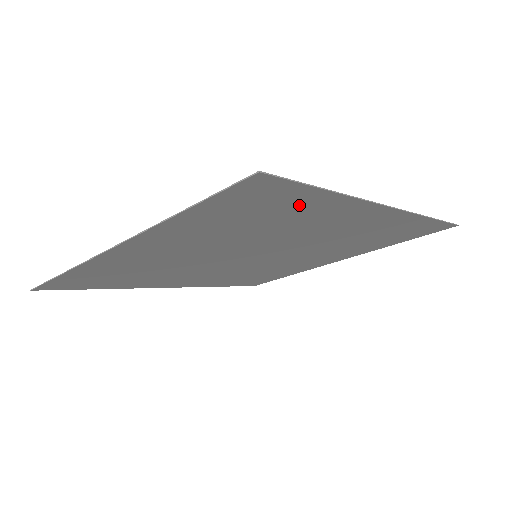
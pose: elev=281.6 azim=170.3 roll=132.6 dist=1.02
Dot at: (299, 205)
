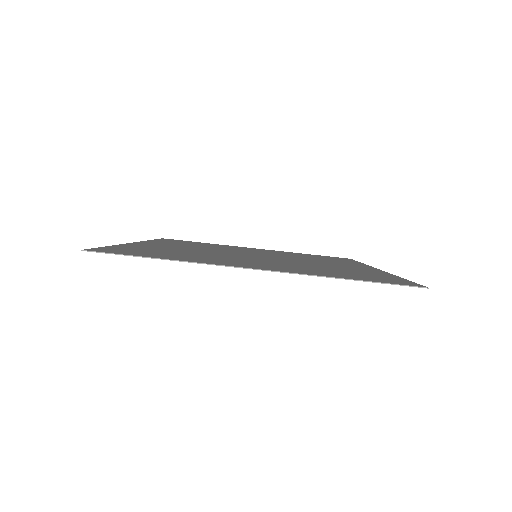
Dot at: (375, 275)
